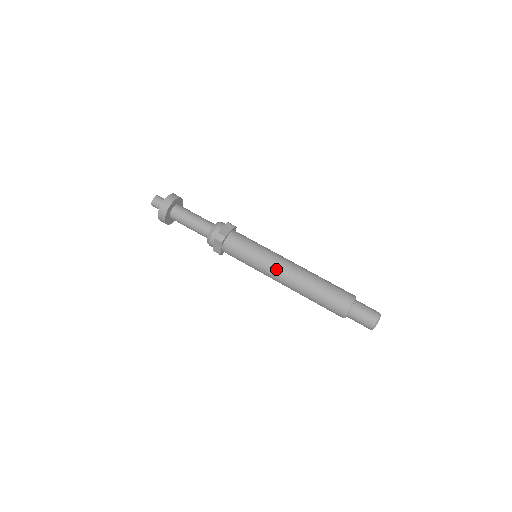
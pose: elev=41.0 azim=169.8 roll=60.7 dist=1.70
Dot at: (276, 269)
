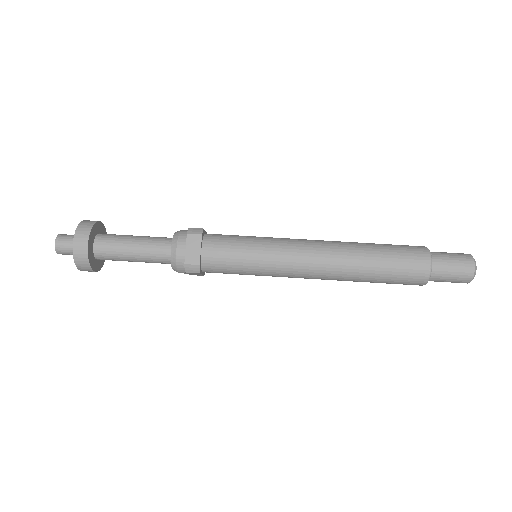
Dot at: (298, 272)
